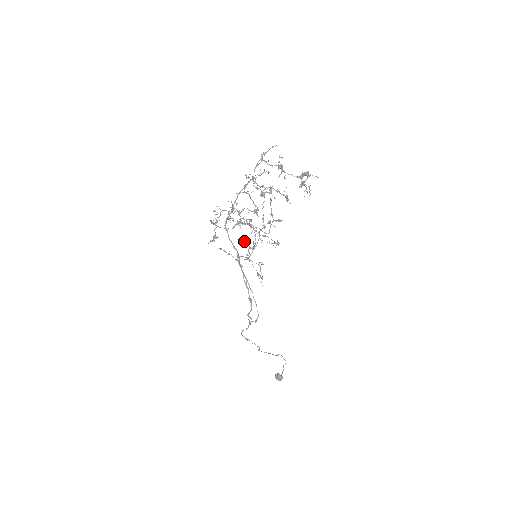
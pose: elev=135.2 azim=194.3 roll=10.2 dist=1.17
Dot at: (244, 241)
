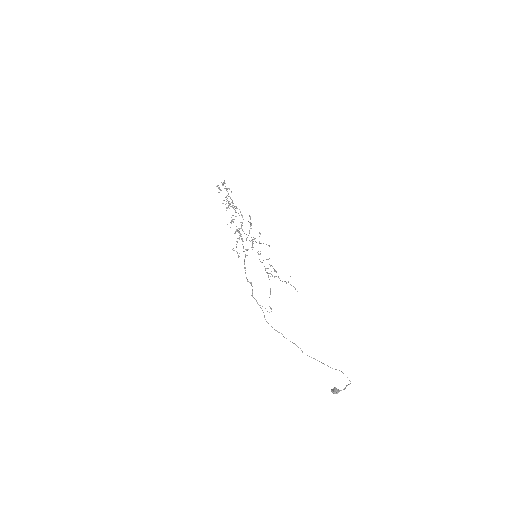
Dot at: (260, 254)
